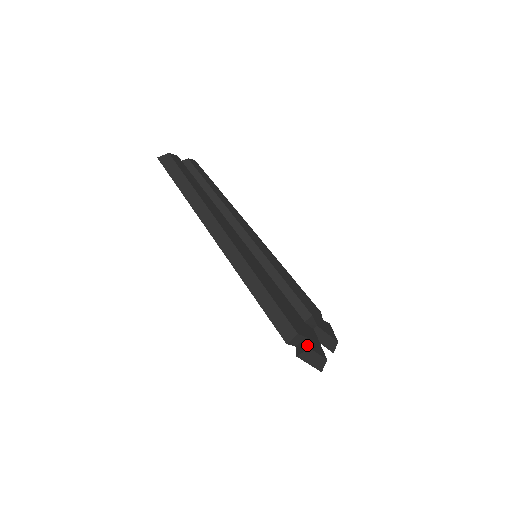
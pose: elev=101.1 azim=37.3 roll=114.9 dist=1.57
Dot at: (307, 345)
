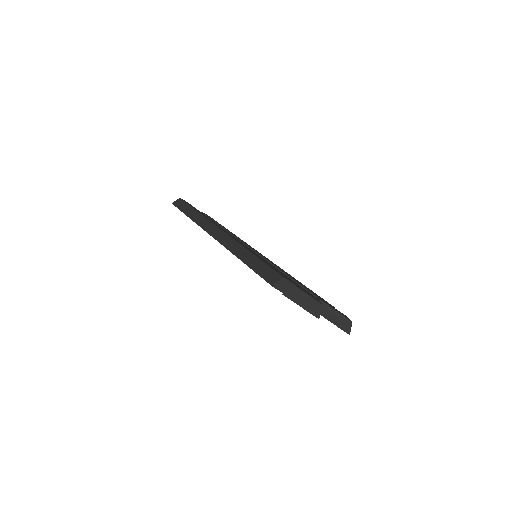
Dot at: (294, 287)
